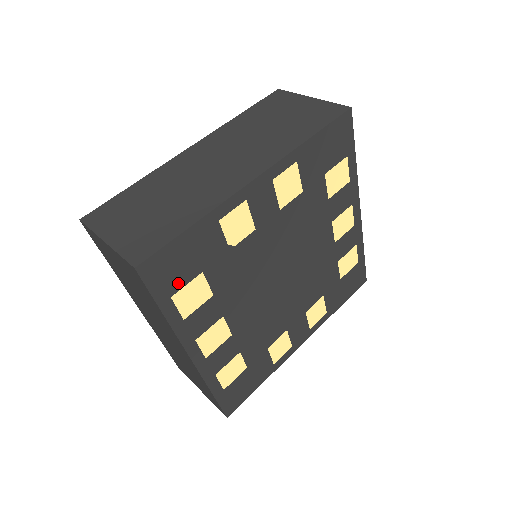
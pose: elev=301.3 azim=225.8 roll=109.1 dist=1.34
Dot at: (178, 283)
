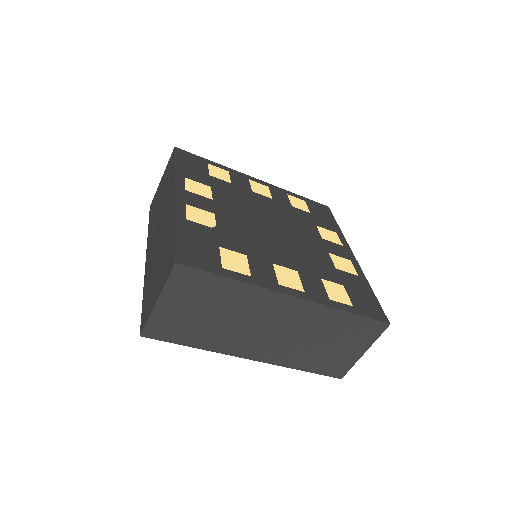
Dot at: (214, 259)
